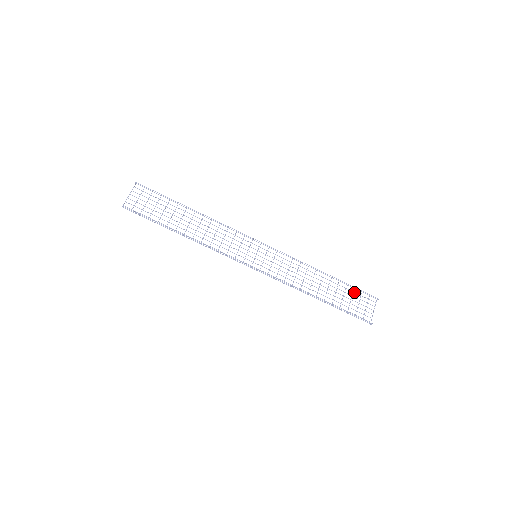
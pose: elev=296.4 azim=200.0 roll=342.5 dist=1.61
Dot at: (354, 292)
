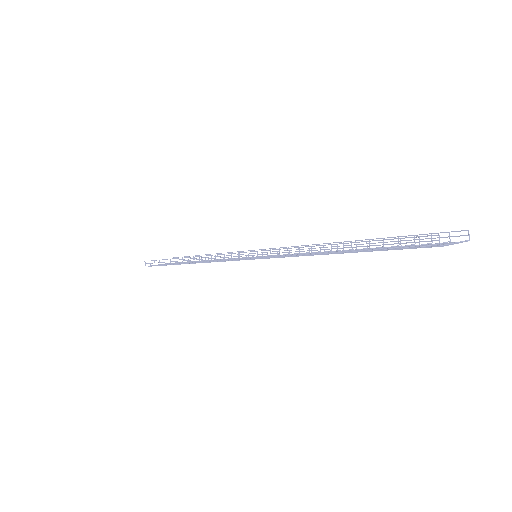
Dot at: (414, 245)
